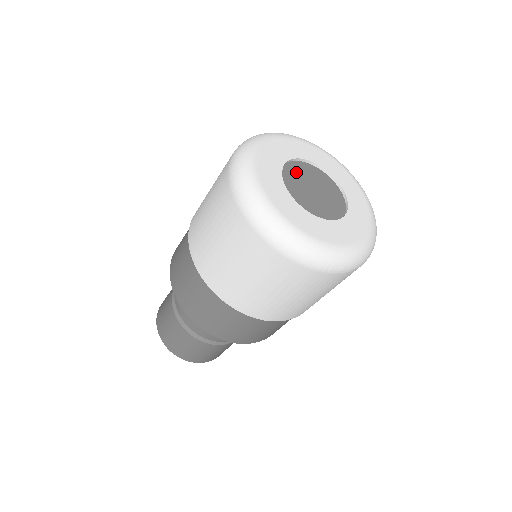
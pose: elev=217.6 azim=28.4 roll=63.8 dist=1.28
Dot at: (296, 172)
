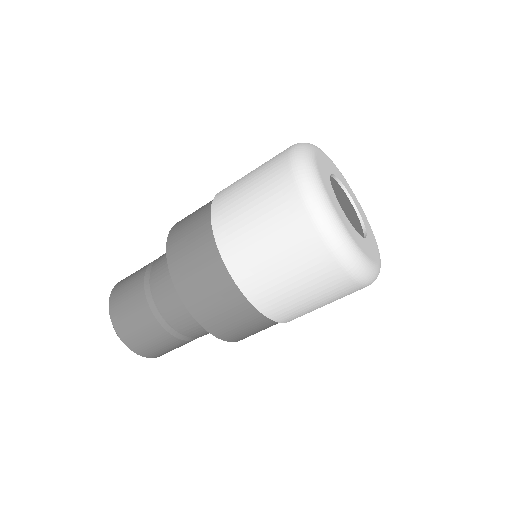
Dot at: (339, 189)
